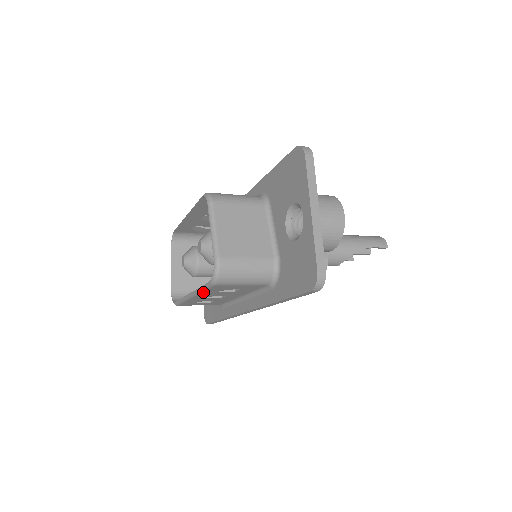
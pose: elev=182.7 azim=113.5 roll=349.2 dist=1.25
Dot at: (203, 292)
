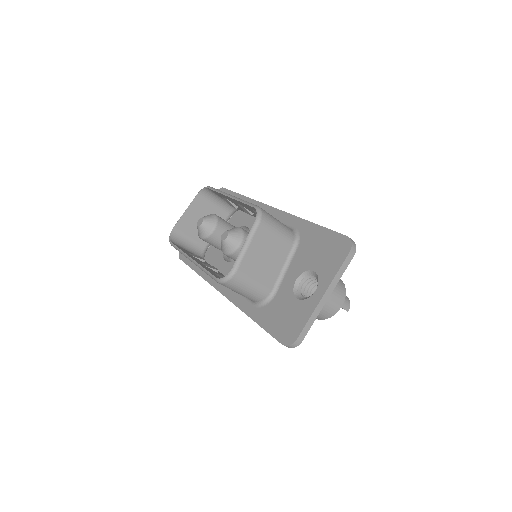
Dot at: occluded
